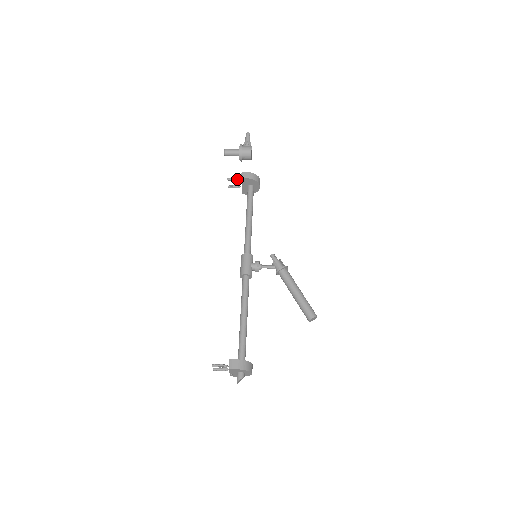
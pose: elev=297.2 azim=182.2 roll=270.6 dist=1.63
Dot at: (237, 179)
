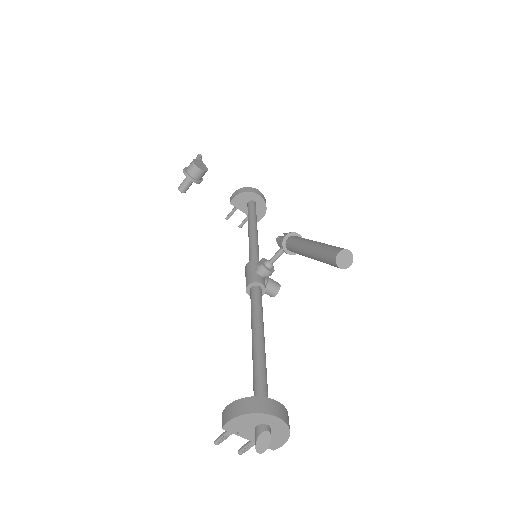
Dot at: (233, 210)
